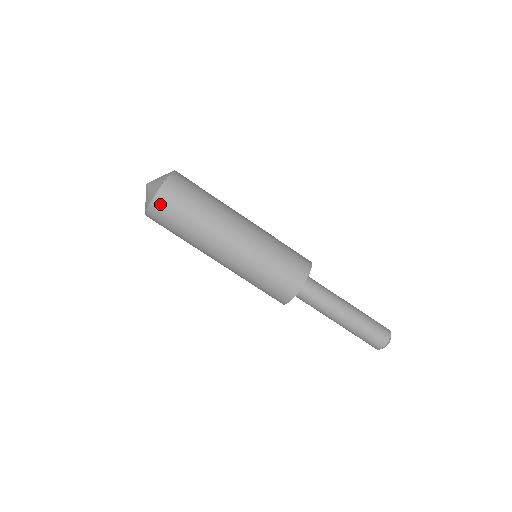
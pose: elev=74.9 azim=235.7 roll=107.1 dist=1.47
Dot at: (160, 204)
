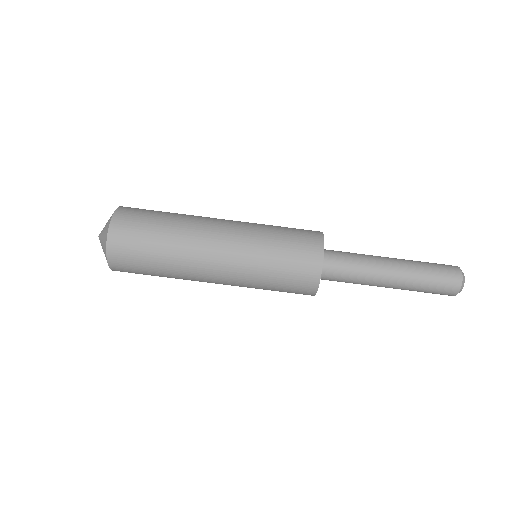
Dot at: (120, 269)
